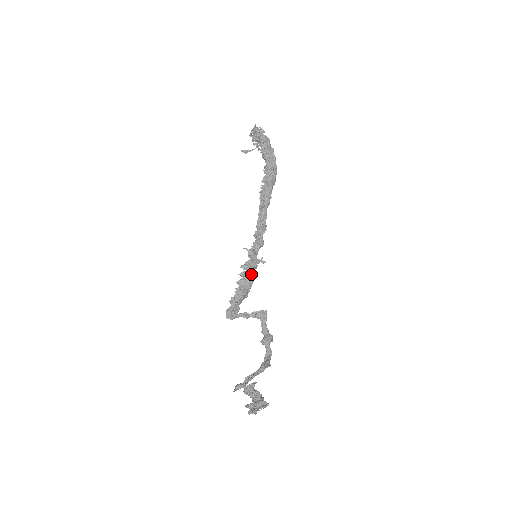
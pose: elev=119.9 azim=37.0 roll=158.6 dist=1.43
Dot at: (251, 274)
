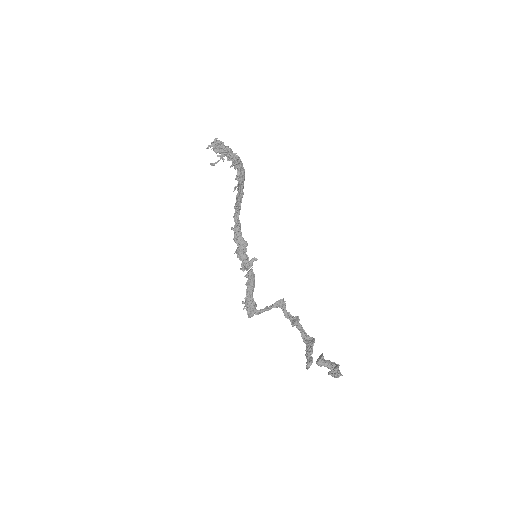
Dot at: (253, 273)
